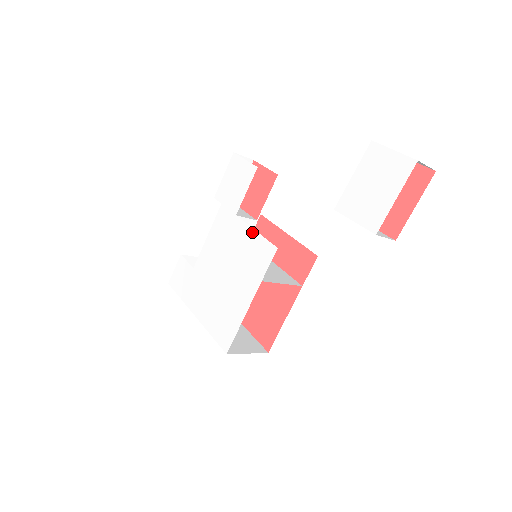
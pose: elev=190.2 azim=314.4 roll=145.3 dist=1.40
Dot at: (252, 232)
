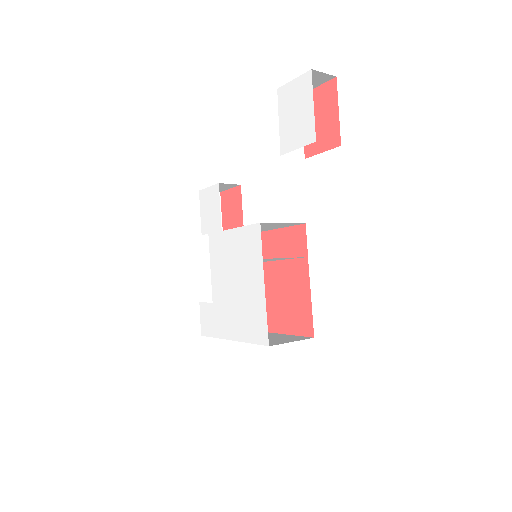
Dot at: (238, 231)
